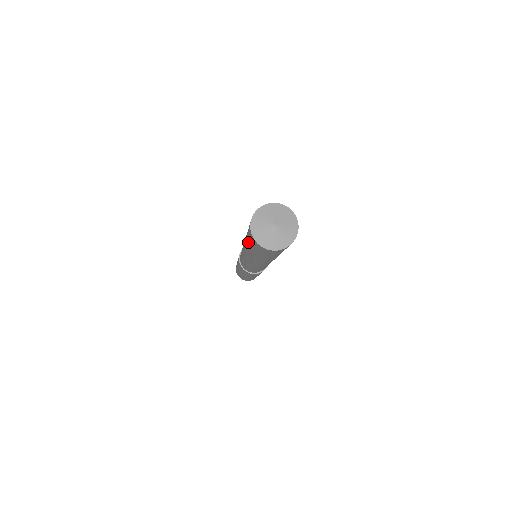
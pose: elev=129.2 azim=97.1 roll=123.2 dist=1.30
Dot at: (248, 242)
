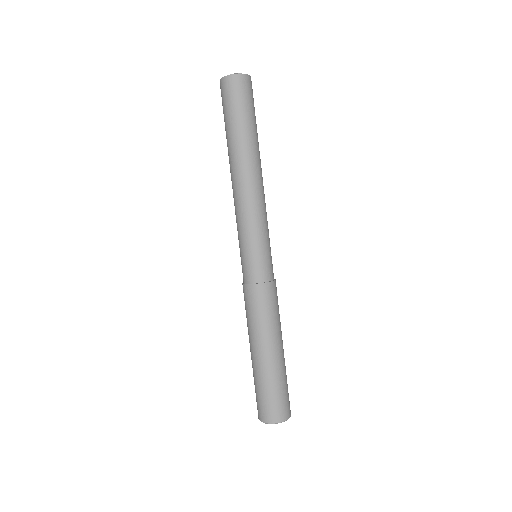
Dot at: (232, 116)
